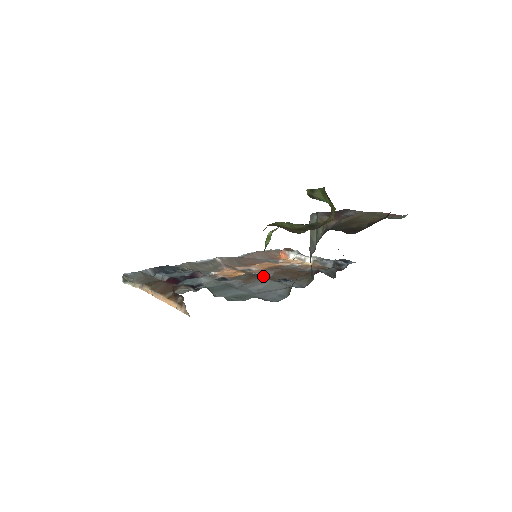
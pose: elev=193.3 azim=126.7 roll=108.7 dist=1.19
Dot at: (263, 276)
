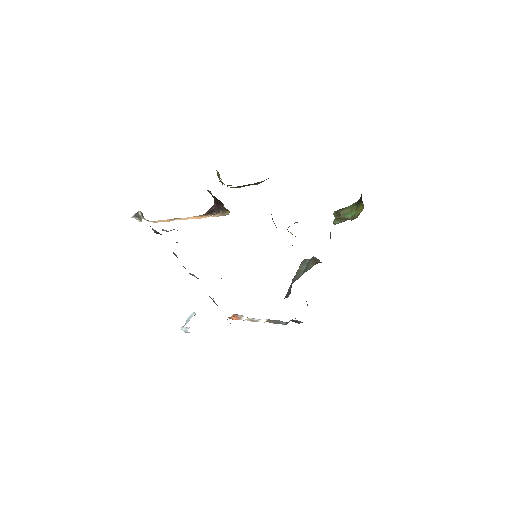
Dot at: occluded
